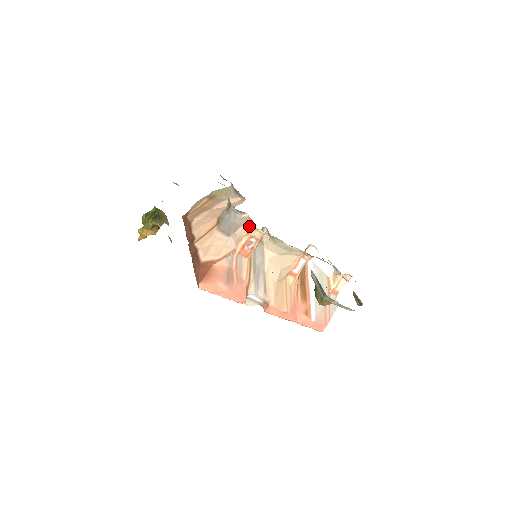
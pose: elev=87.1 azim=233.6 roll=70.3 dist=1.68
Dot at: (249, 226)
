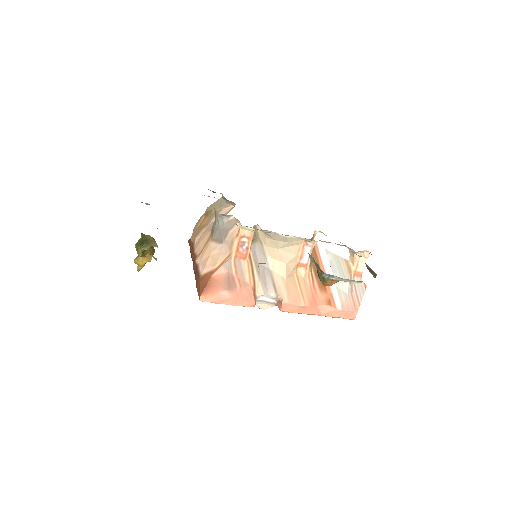
Dot at: (237, 227)
